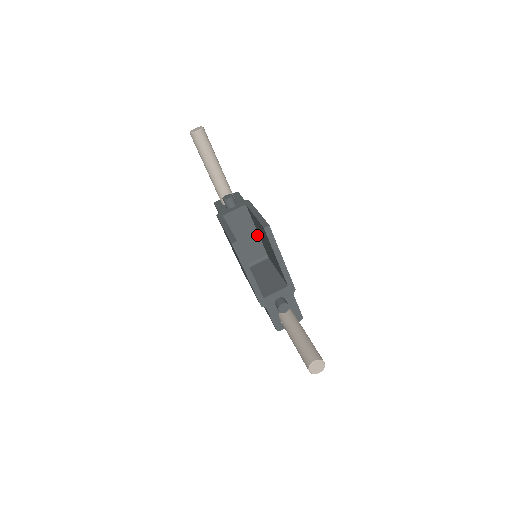
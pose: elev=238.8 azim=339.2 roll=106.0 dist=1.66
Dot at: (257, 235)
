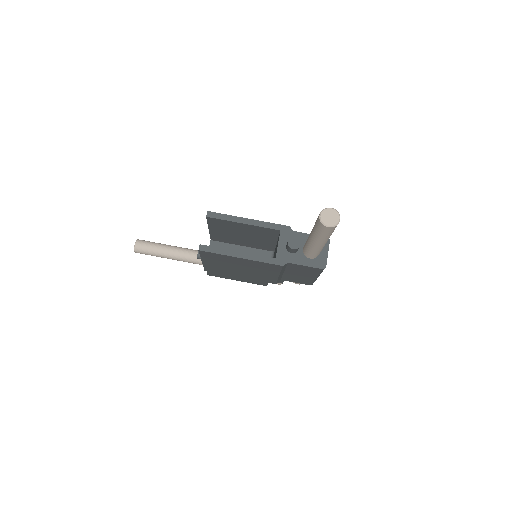
Dot at: (245, 248)
